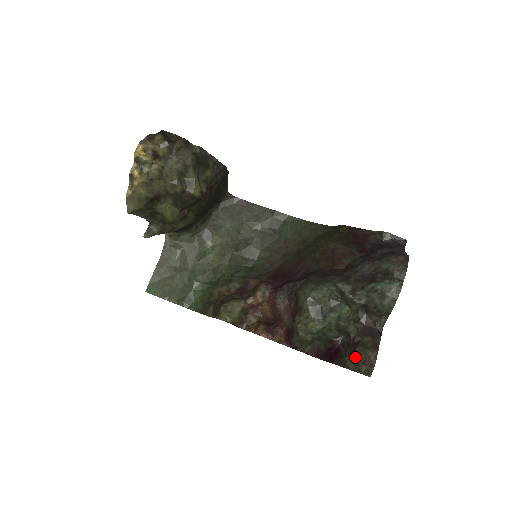
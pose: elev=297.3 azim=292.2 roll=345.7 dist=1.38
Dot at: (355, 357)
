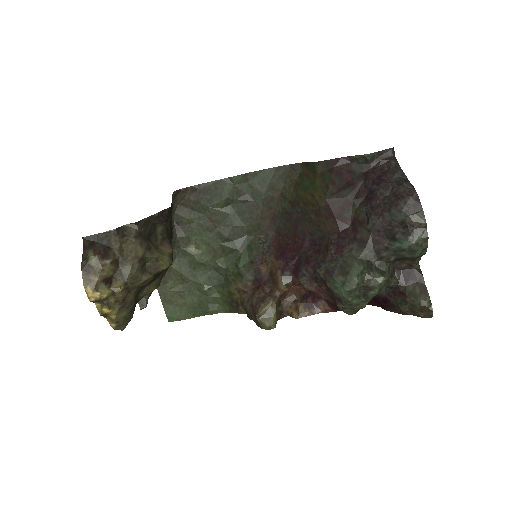
Dot at: (409, 307)
